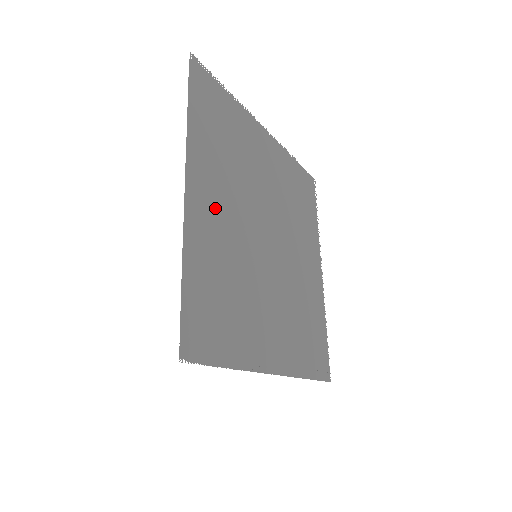
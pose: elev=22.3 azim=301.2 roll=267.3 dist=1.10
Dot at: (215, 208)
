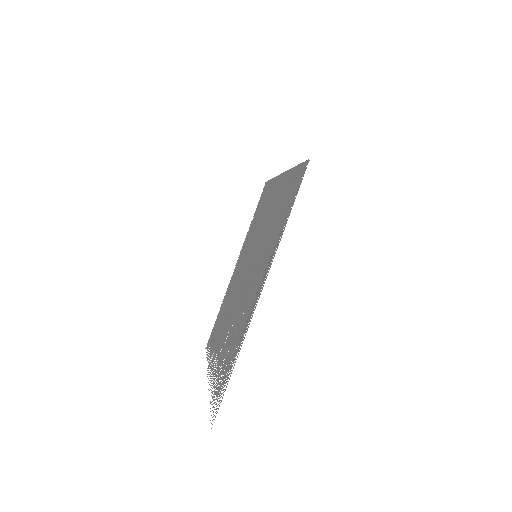
Dot at: occluded
